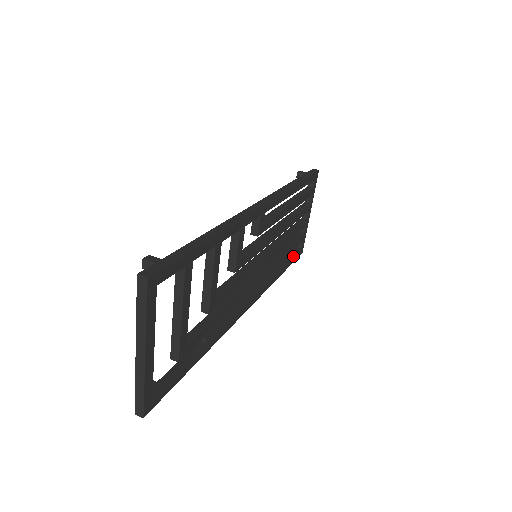
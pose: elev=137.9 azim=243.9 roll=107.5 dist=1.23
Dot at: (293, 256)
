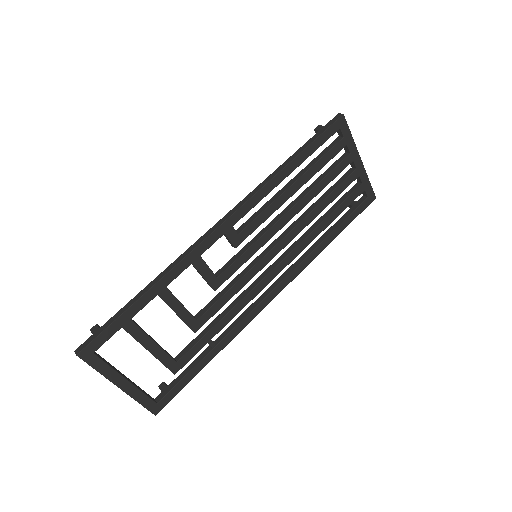
Dot at: (350, 213)
